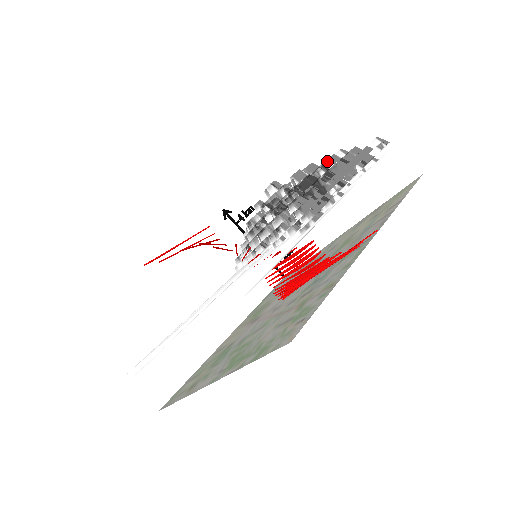
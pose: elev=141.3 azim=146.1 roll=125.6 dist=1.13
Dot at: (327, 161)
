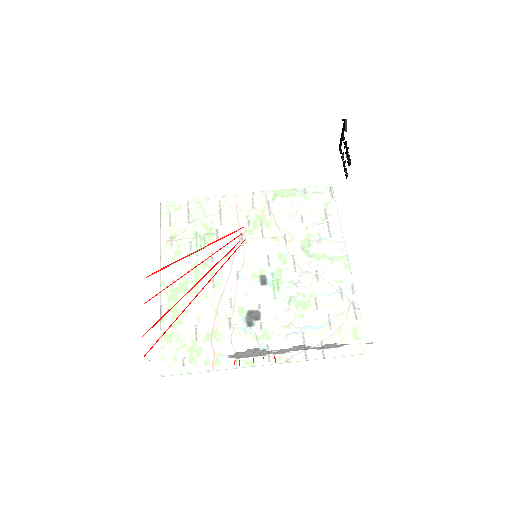
Dot at: occluded
